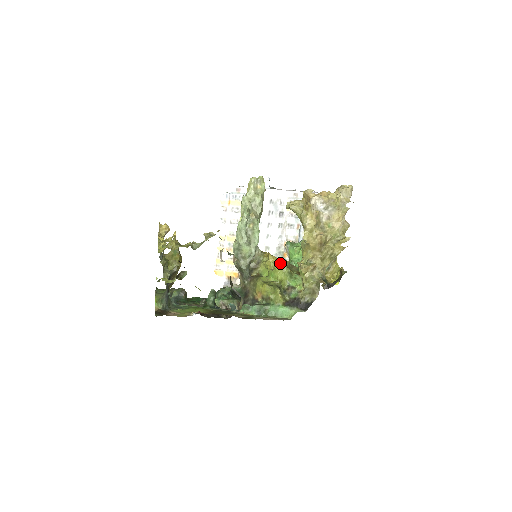
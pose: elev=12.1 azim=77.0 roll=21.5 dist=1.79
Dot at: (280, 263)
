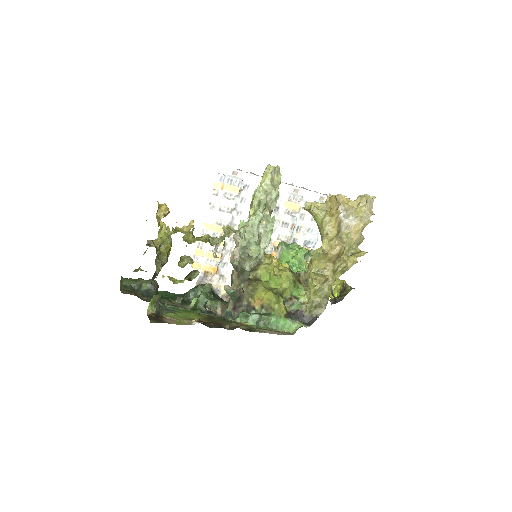
Dot at: (284, 268)
